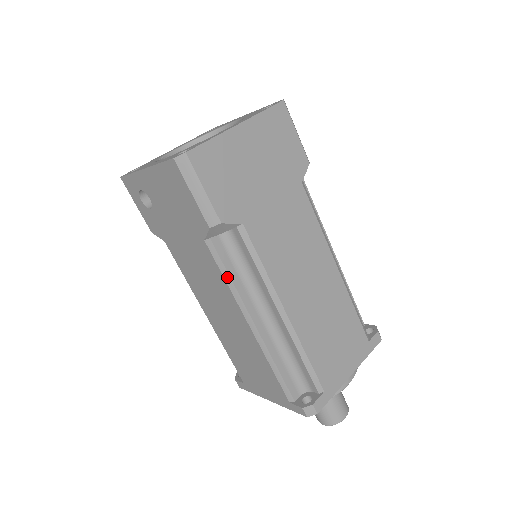
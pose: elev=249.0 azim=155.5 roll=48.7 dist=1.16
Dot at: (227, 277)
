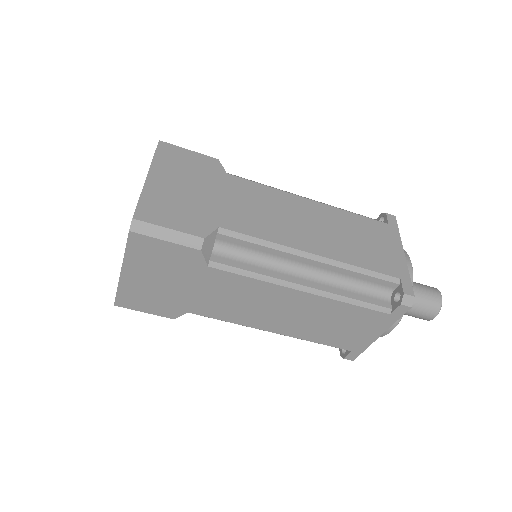
Dot at: occluded
